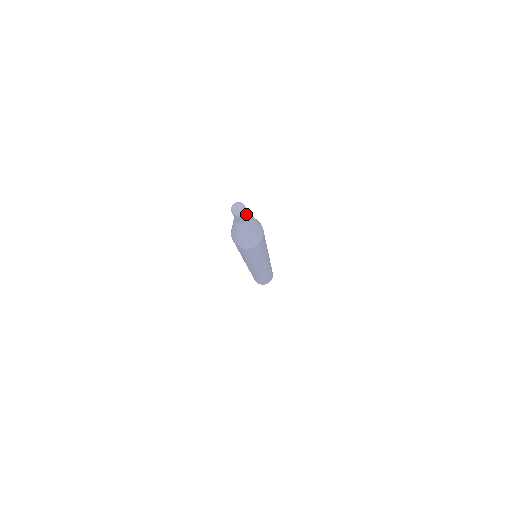
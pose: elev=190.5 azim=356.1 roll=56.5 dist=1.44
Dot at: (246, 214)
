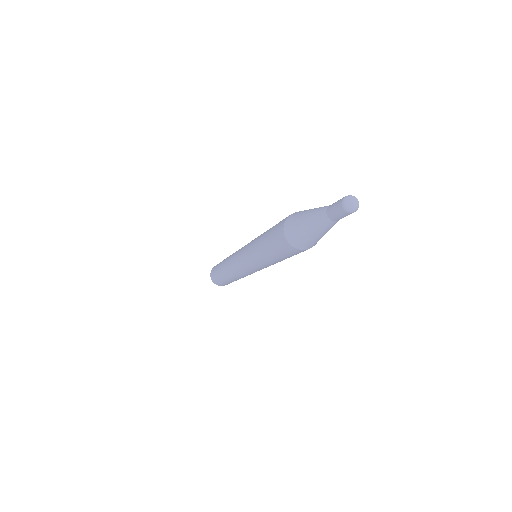
Dot at: occluded
